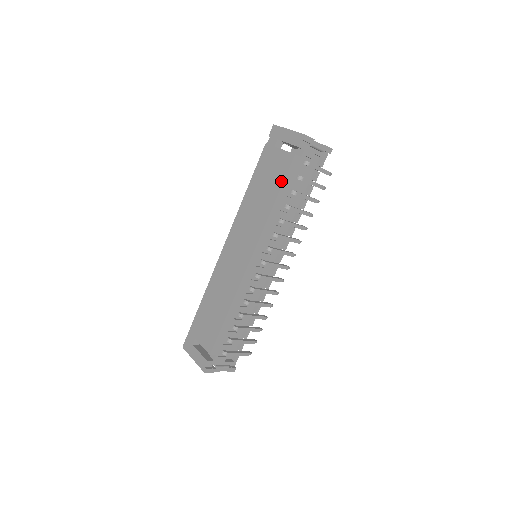
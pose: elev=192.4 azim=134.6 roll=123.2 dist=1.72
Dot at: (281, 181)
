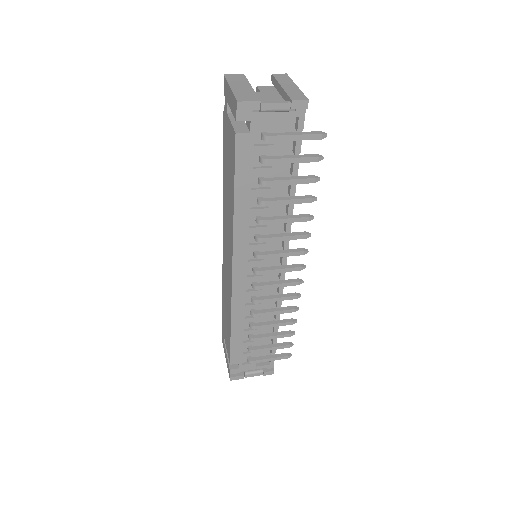
Dot at: (233, 173)
